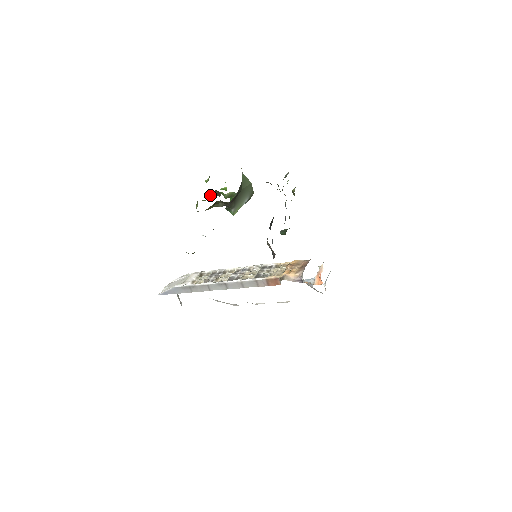
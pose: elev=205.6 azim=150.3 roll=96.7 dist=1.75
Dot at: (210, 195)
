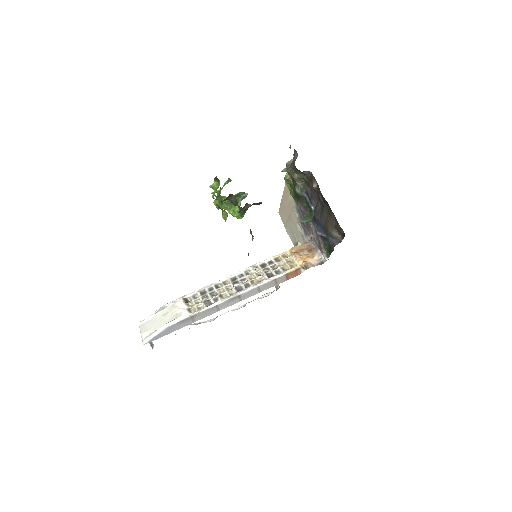
Dot at: (221, 201)
